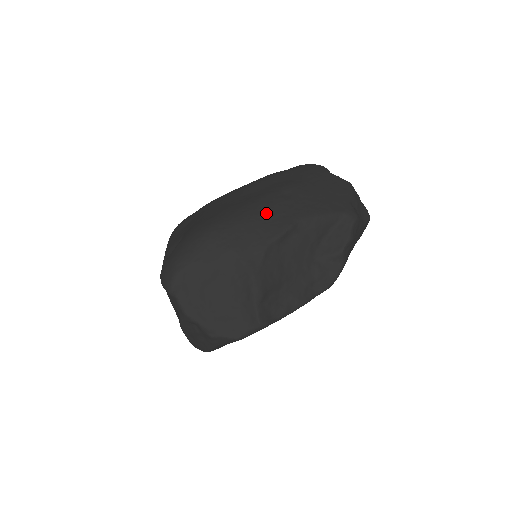
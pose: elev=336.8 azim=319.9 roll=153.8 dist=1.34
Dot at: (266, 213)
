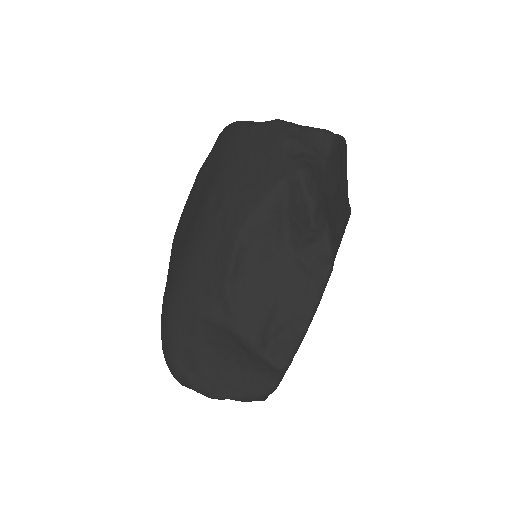
Dot at: (204, 249)
